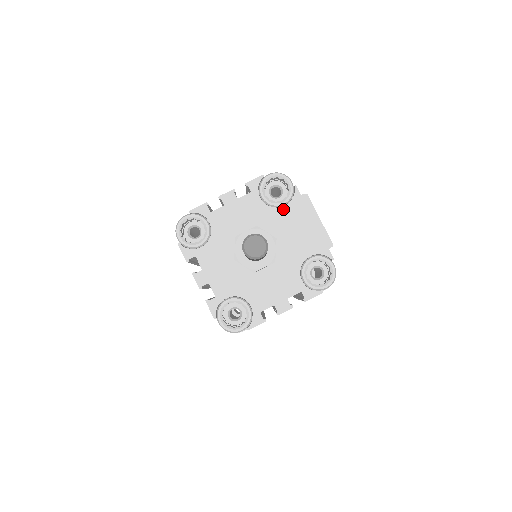
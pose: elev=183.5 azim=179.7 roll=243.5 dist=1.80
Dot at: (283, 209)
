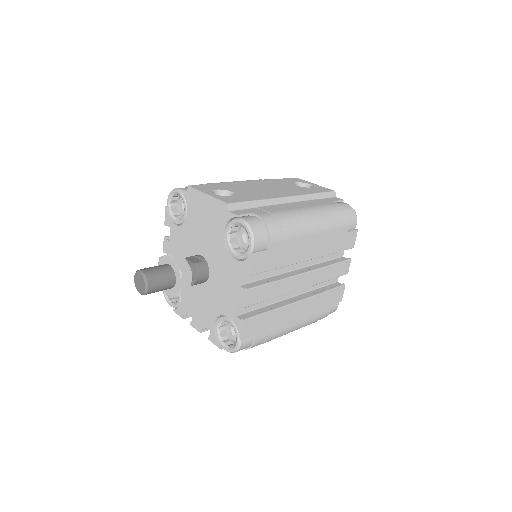
Dot at: (188, 216)
